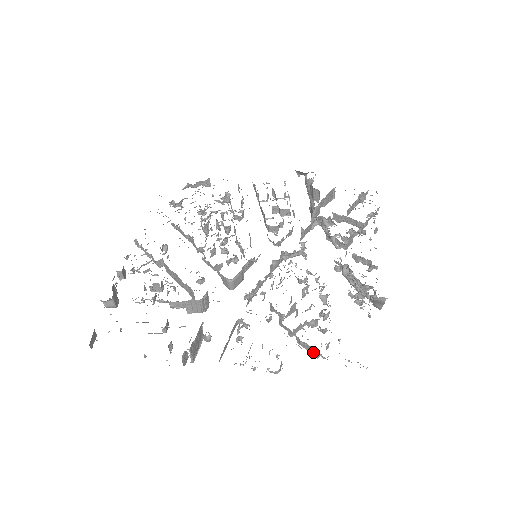
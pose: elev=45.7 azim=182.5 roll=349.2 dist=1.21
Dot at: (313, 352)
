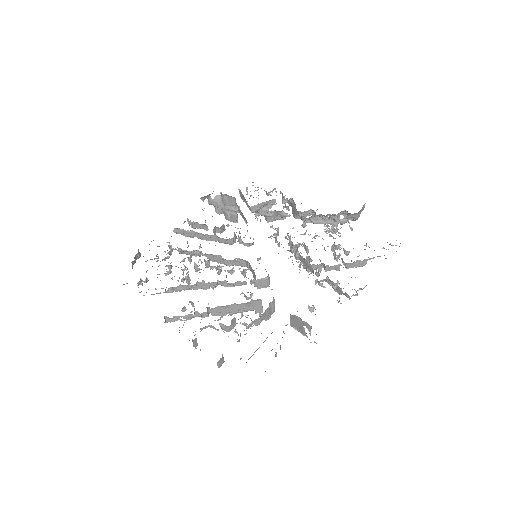
Dot at: (362, 263)
